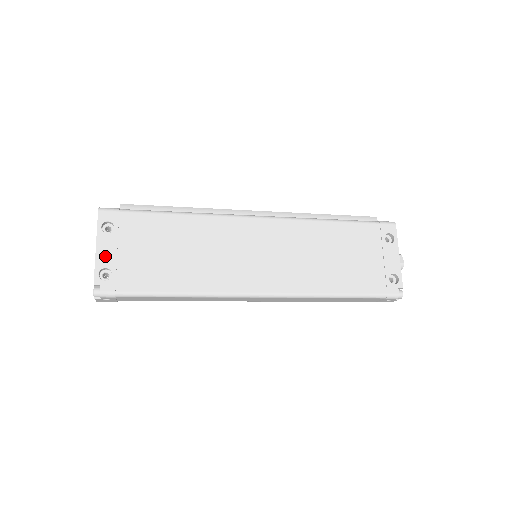
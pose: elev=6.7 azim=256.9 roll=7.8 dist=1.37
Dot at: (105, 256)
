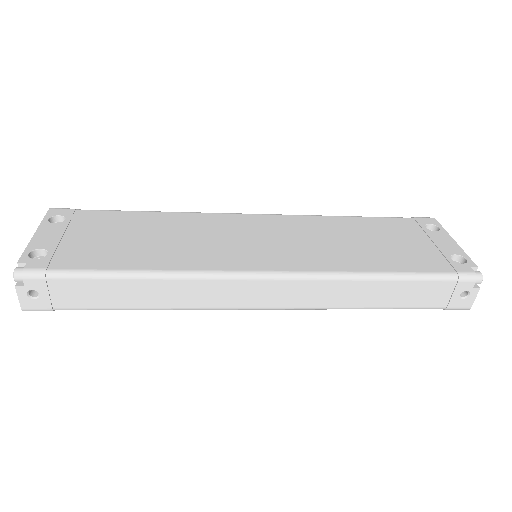
Dot at: (44, 240)
